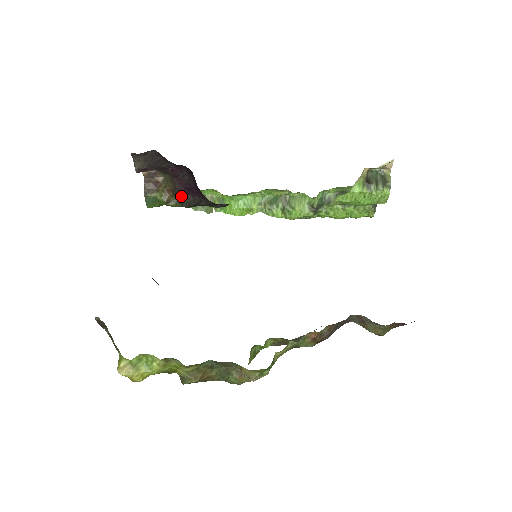
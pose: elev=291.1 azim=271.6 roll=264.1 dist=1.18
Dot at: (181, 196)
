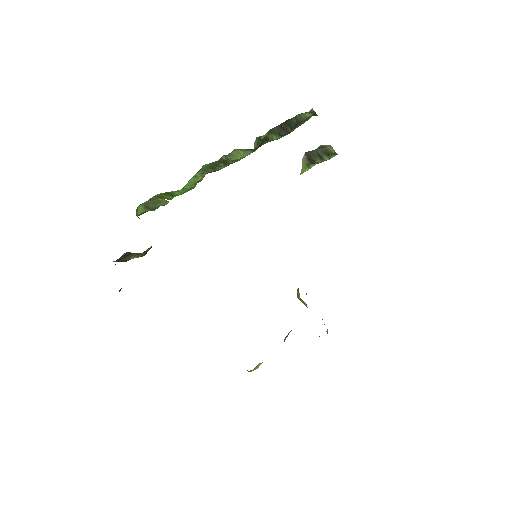
Dot at: occluded
